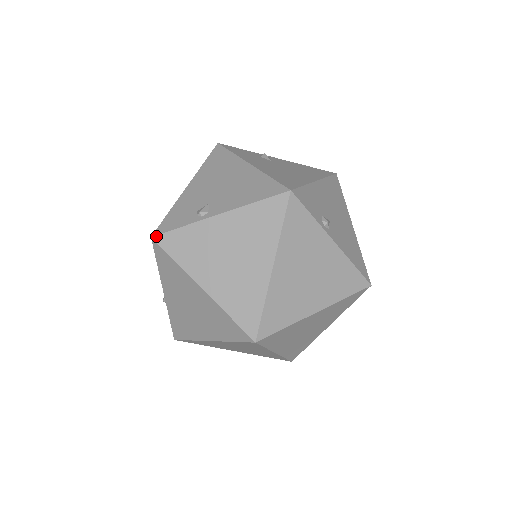
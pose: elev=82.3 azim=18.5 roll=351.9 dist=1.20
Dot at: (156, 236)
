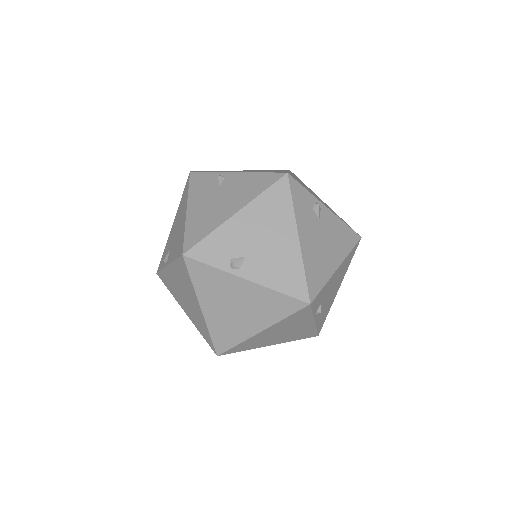
Dot at: (187, 257)
